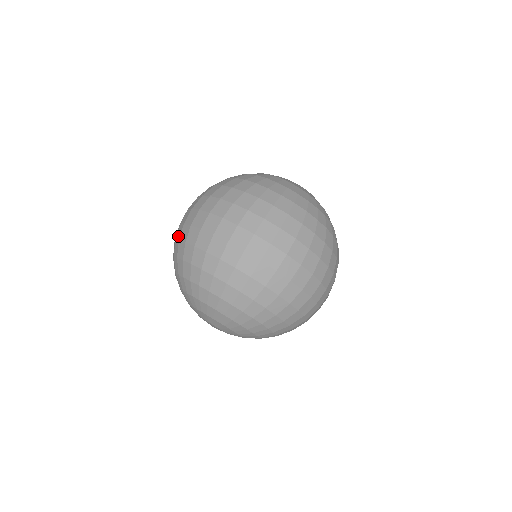
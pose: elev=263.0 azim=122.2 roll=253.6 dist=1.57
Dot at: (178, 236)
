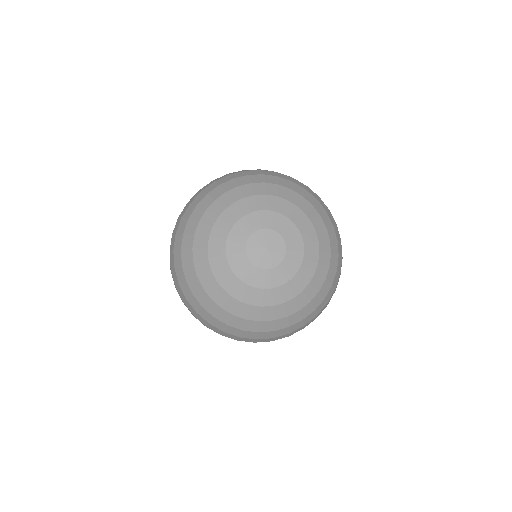
Dot at: (173, 241)
